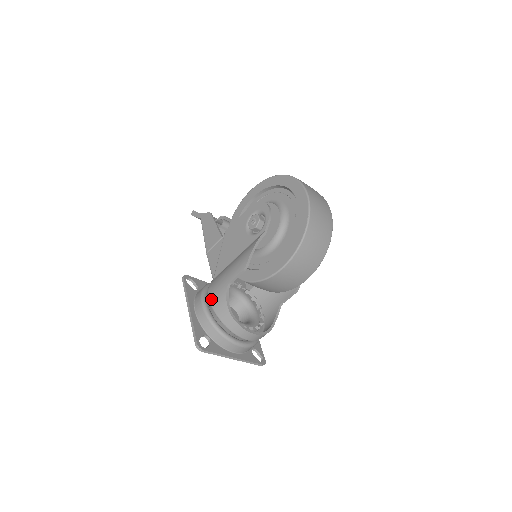
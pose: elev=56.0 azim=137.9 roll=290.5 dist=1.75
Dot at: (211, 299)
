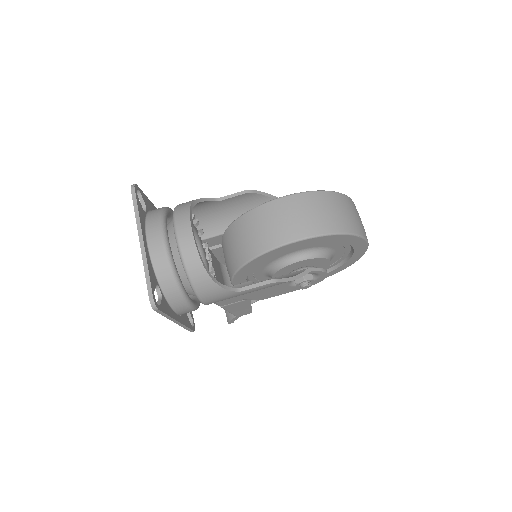
Dot at: occluded
